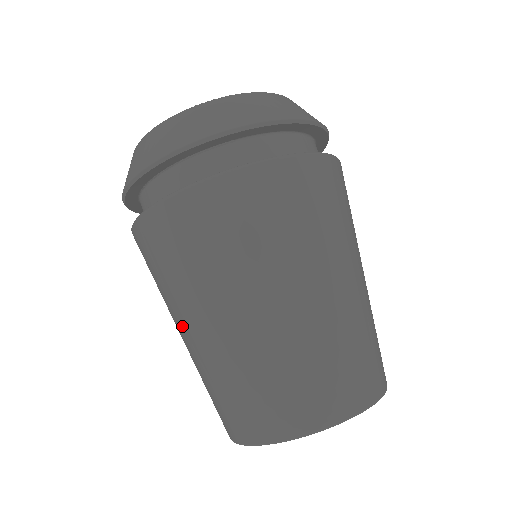
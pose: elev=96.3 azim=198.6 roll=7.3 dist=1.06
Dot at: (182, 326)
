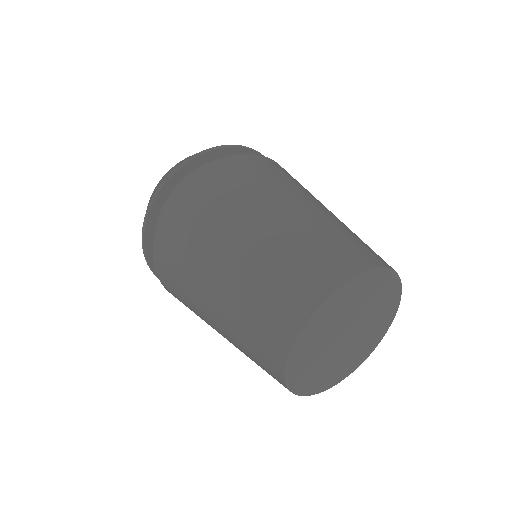
Dot at: (274, 207)
